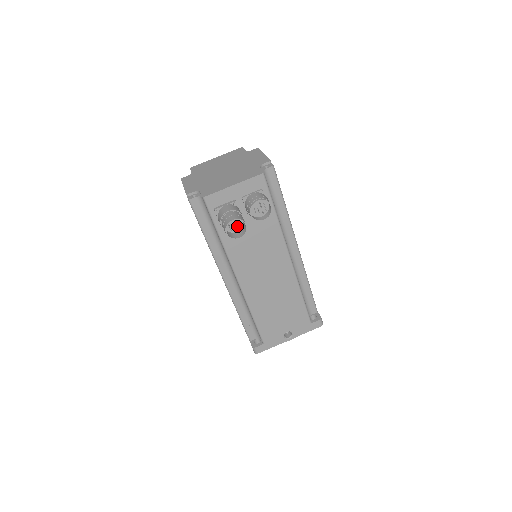
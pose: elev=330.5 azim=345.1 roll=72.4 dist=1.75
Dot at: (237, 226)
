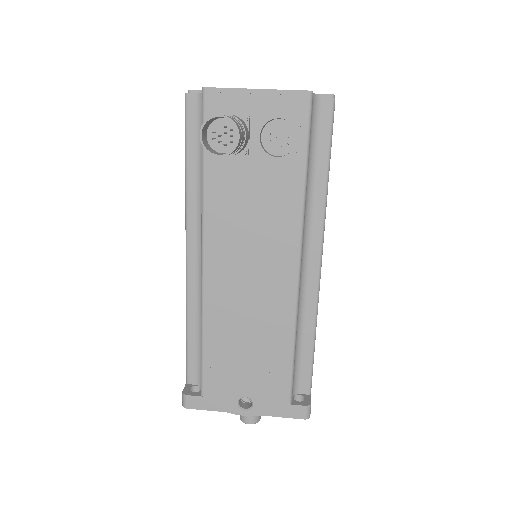
Dot at: (228, 143)
